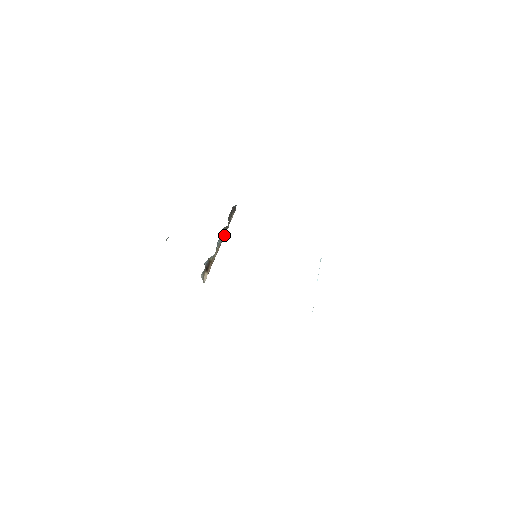
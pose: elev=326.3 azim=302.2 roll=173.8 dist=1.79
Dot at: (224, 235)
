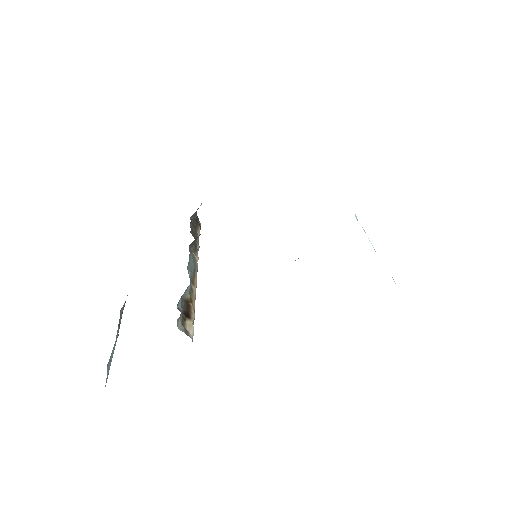
Dot at: (196, 258)
